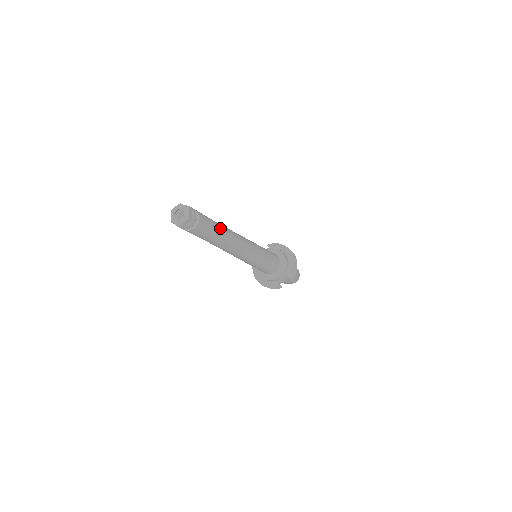
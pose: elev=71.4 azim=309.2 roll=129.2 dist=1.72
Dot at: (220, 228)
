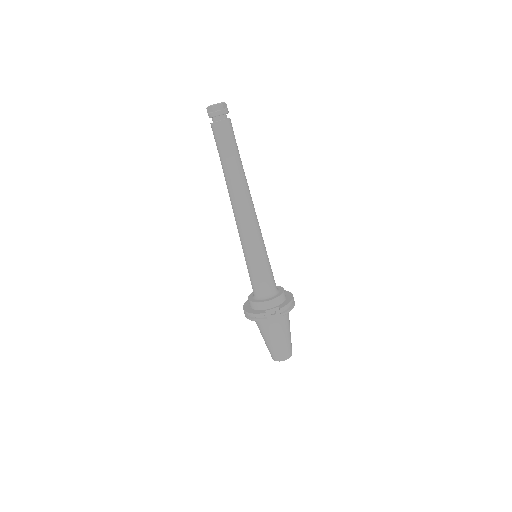
Dot at: occluded
